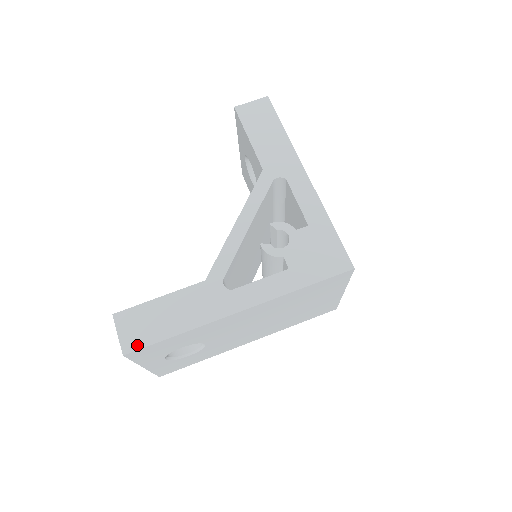
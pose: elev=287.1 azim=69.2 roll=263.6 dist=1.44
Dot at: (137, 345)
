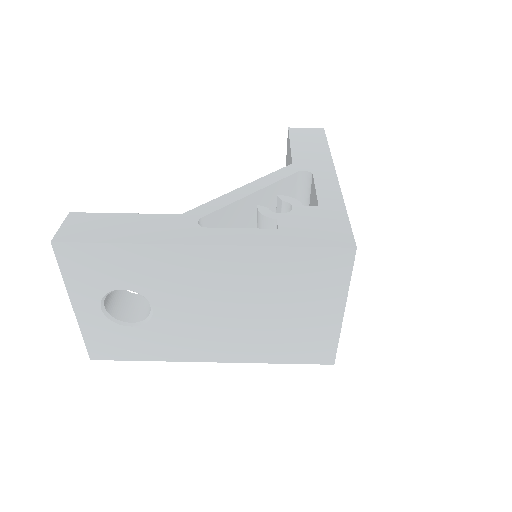
Dot at: (72, 238)
